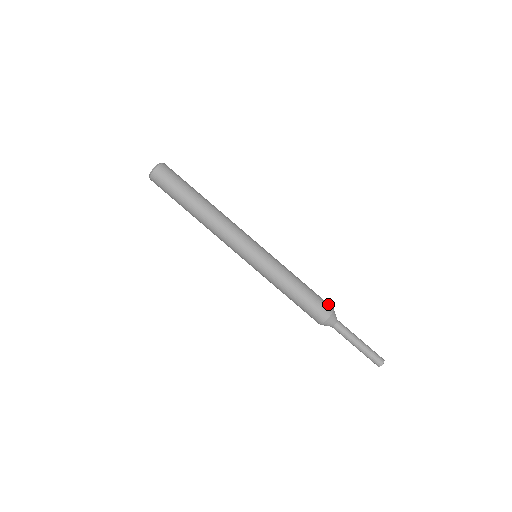
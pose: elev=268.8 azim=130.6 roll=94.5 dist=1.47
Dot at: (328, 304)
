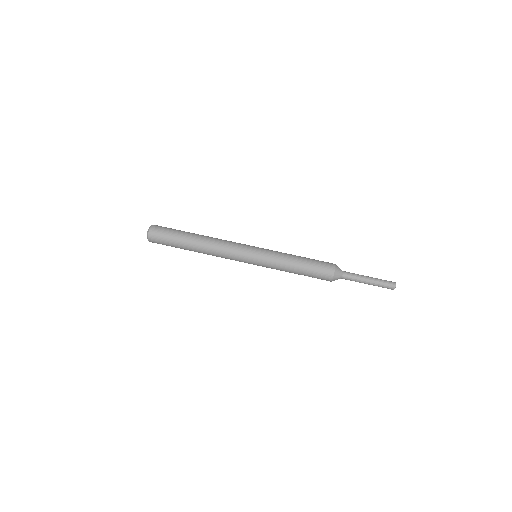
Dot at: occluded
